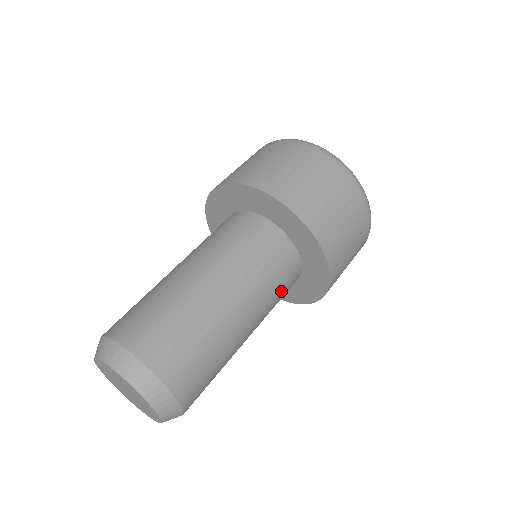
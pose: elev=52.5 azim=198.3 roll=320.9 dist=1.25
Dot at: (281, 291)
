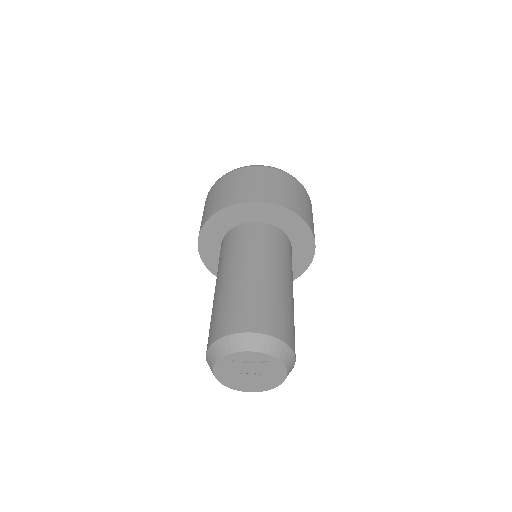
Dot at: occluded
